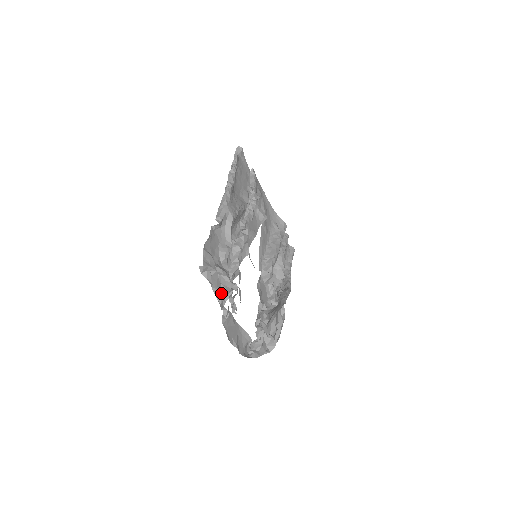
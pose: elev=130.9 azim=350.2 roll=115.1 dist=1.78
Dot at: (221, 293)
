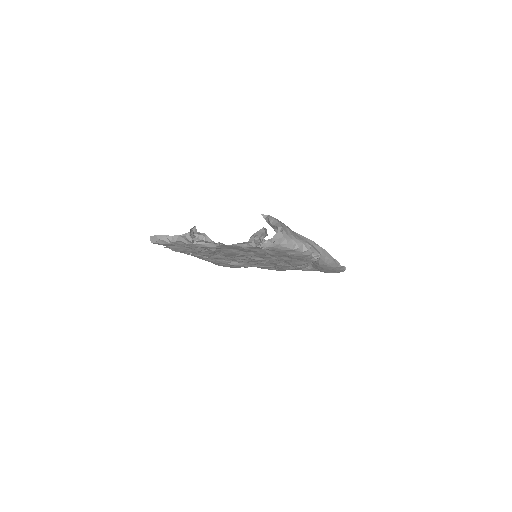
Dot at: (179, 236)
